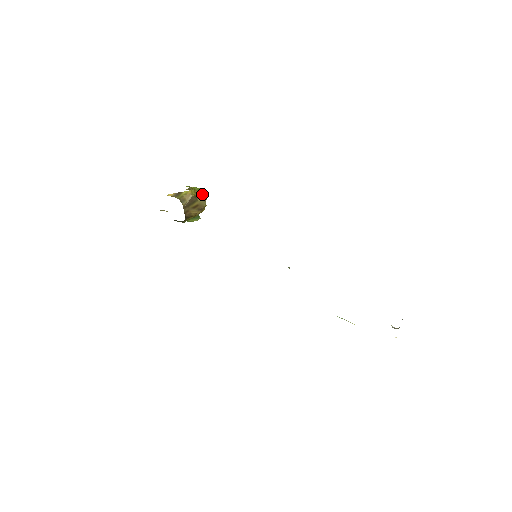
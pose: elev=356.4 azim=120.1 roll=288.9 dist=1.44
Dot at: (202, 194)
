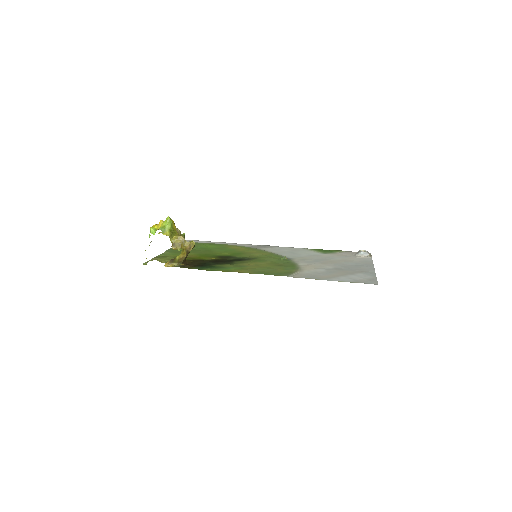
Dot at: (187, 242)
